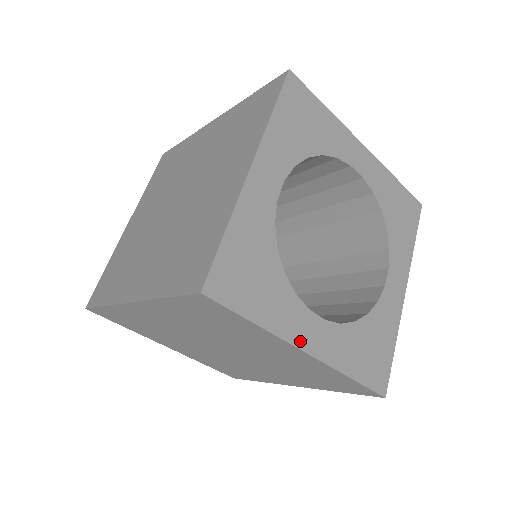
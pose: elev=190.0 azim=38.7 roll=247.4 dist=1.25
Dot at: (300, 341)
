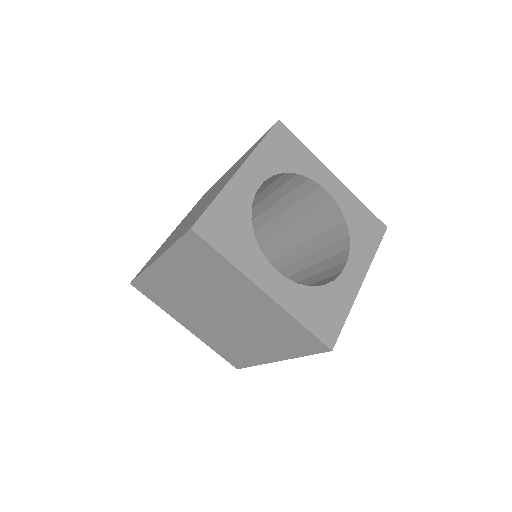
Dot at: (260, 282)
